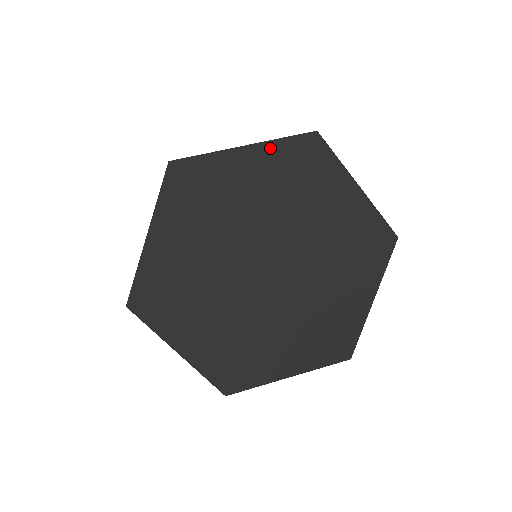
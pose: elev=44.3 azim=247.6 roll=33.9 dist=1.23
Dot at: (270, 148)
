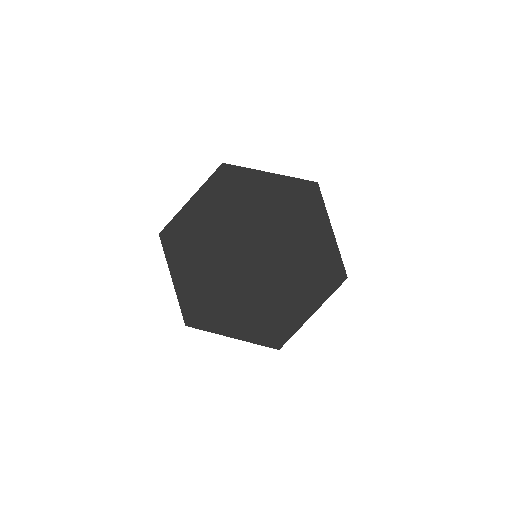
Dot at: (204, 190)
